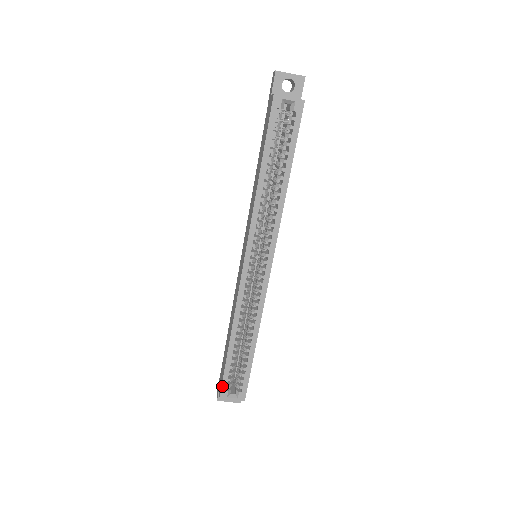
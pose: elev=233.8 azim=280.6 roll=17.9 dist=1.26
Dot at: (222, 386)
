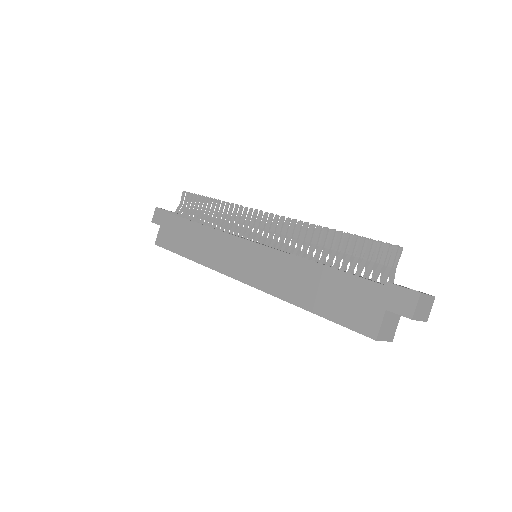
Dot at: (162, 247)
